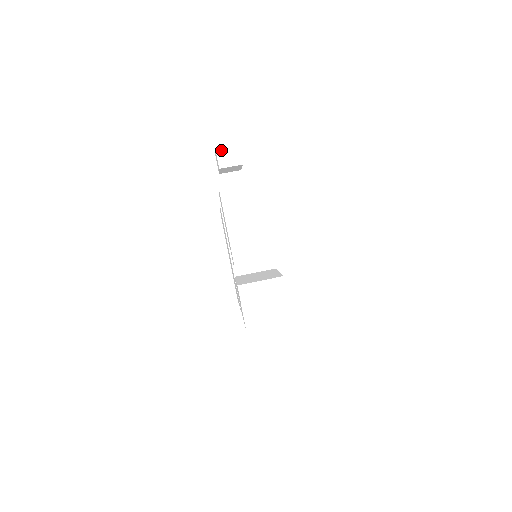
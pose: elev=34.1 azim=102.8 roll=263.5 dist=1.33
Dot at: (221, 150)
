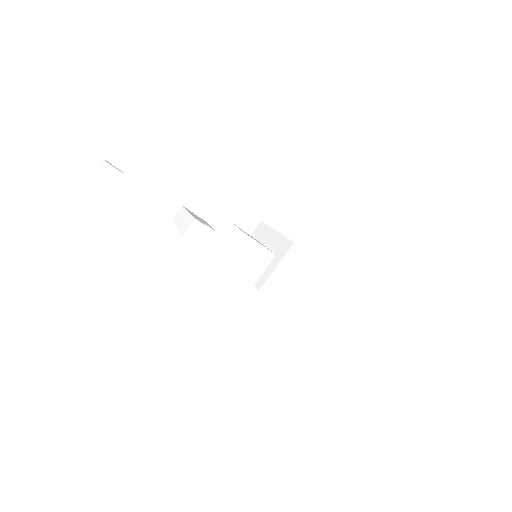
Dot at: occluded
